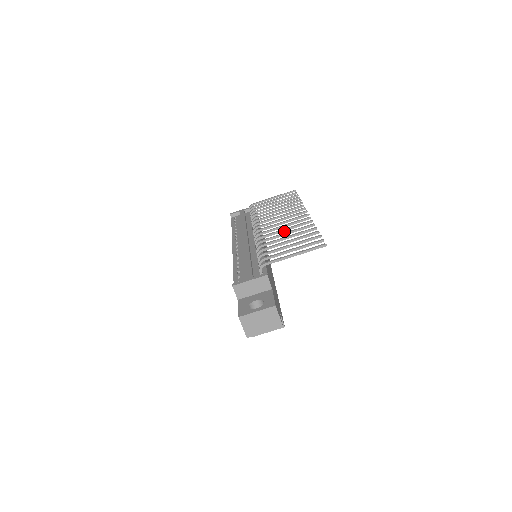
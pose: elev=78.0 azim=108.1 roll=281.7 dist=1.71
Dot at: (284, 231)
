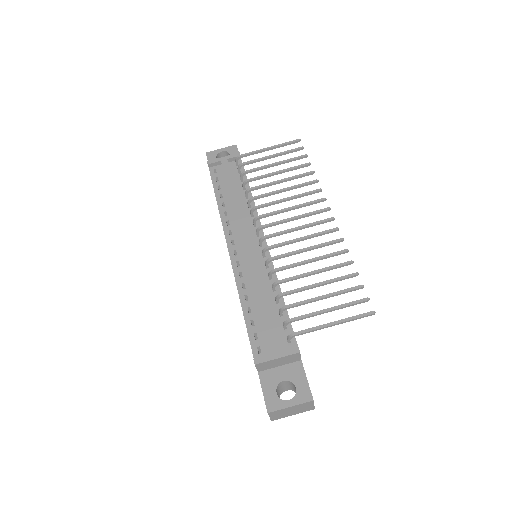
Dot at: (305, 251)
